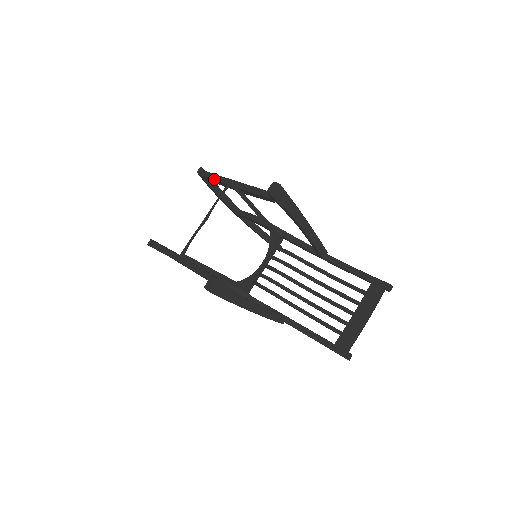
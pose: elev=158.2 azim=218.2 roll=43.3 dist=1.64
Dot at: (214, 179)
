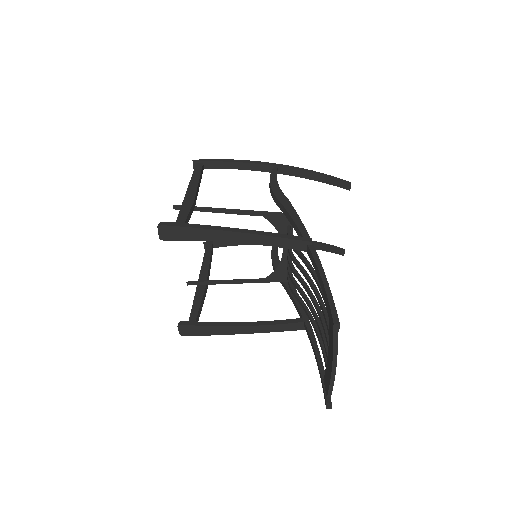
Dot at: occluded
